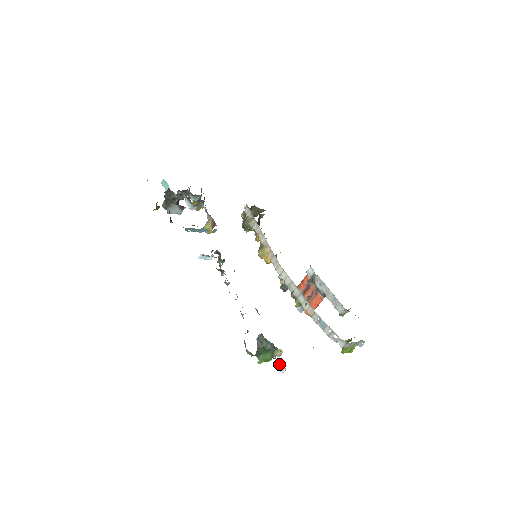
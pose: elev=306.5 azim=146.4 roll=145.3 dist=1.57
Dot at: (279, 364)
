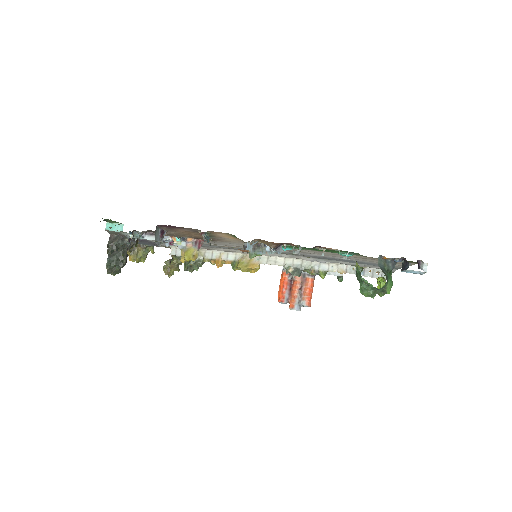
Dot at: (418, 266)
